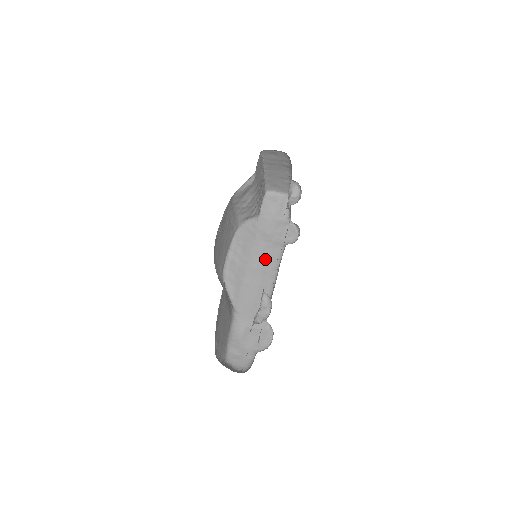
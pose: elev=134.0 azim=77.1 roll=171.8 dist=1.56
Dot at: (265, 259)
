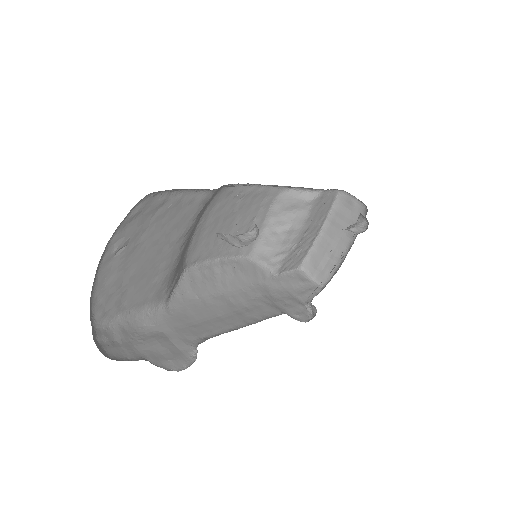
Dot at: (251, 306)
